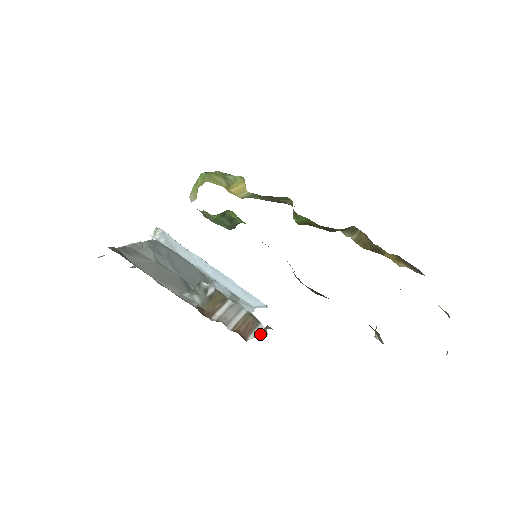
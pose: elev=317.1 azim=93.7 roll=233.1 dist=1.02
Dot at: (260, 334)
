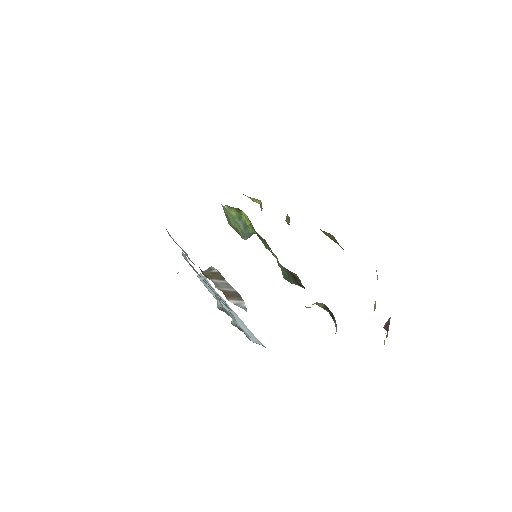
Dot at: (240, 305)
